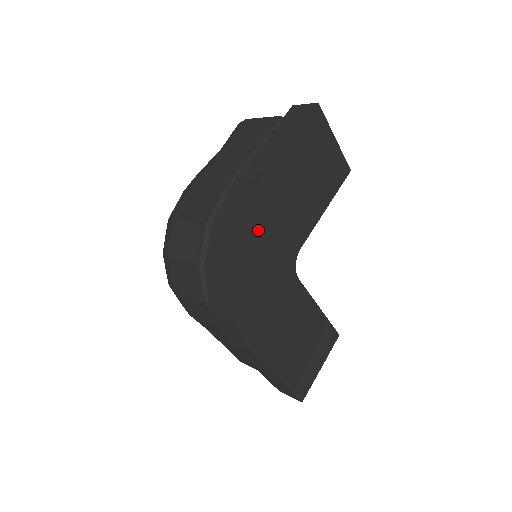
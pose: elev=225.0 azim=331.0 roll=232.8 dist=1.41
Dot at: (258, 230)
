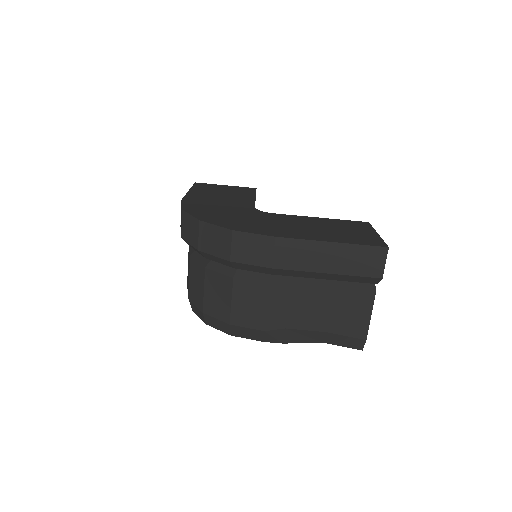
Dot at: (203, 208)
